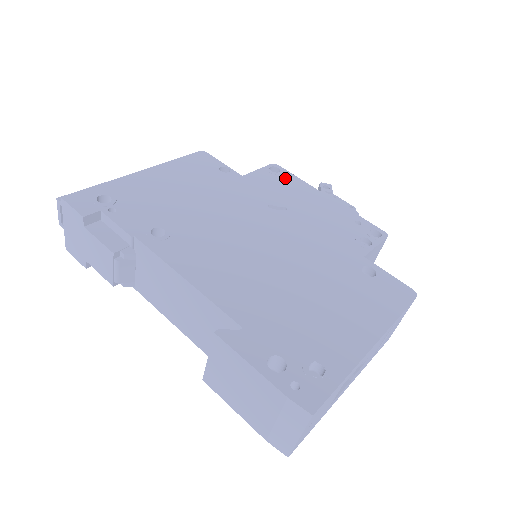
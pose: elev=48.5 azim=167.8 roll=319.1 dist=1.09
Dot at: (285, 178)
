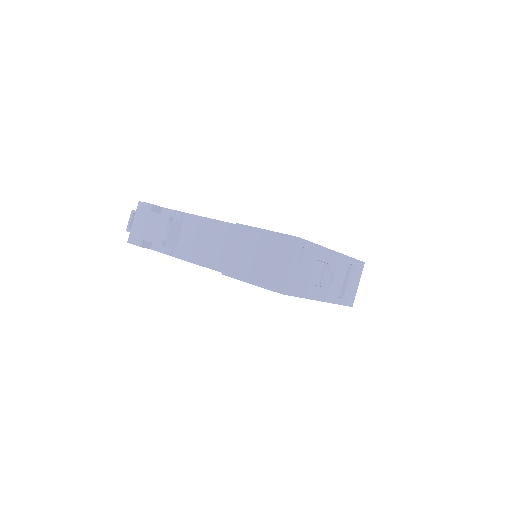
Dot at: occluded
